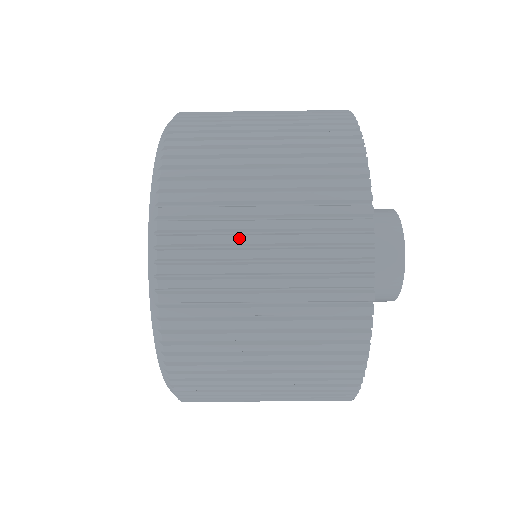
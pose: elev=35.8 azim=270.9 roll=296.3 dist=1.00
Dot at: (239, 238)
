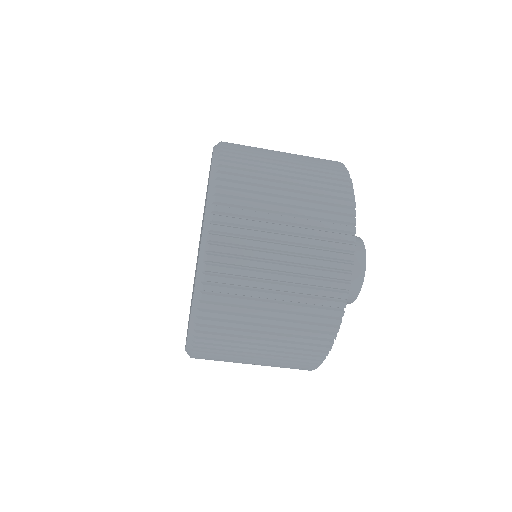
Dot at: (270, 157)
